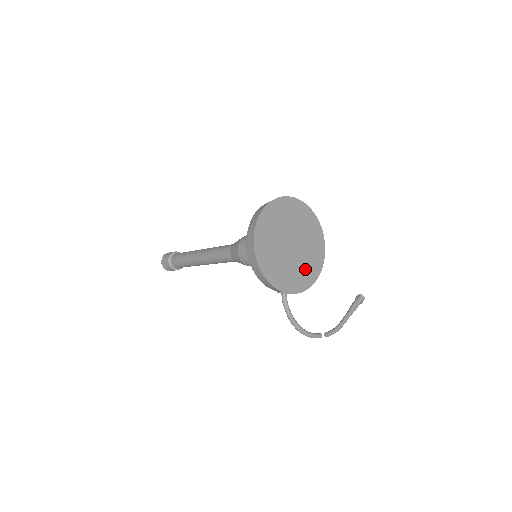
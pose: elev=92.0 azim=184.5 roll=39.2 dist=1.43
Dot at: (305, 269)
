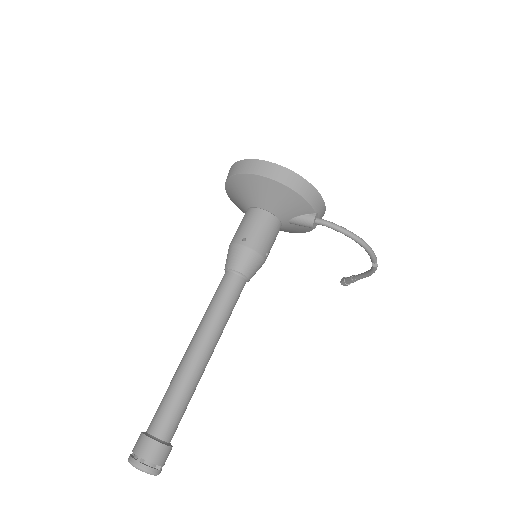
Dot at: occluded
